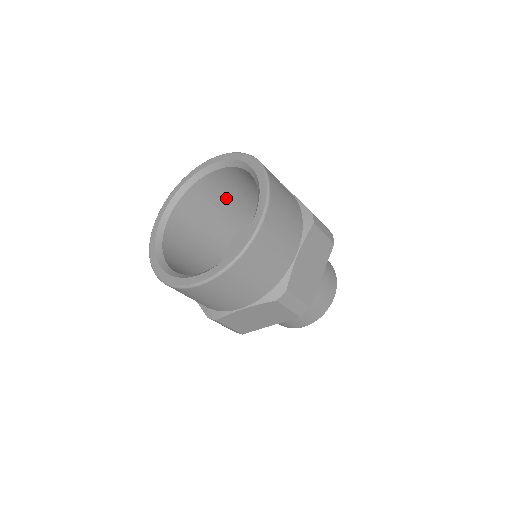
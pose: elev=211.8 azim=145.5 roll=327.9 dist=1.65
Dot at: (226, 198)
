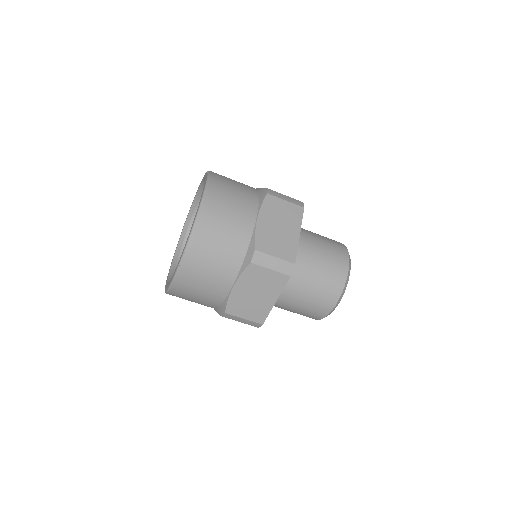
Dot at: occluded
